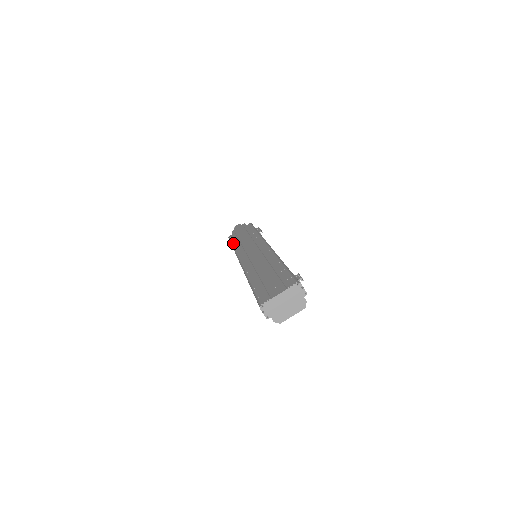
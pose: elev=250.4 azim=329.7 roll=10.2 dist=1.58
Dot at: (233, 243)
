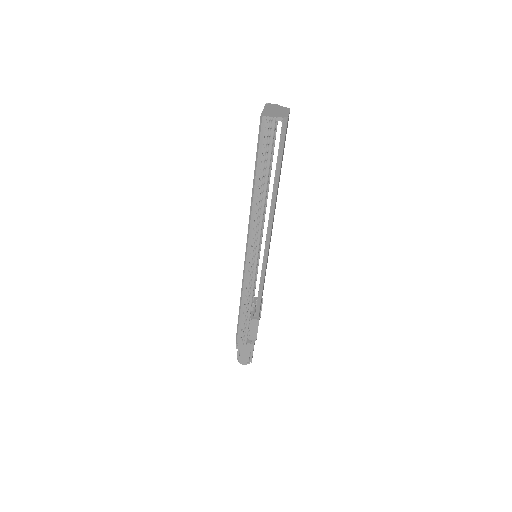
Dot at: occluded
